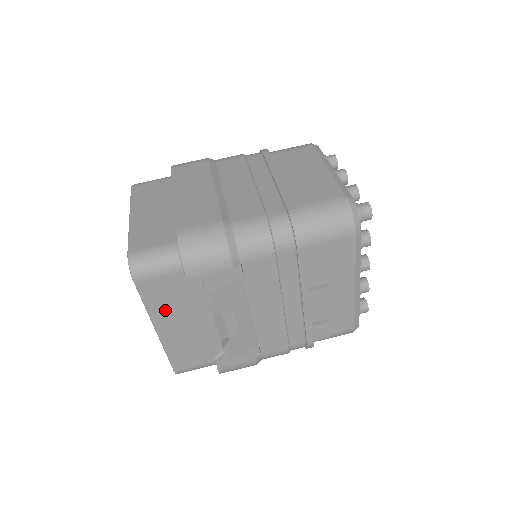
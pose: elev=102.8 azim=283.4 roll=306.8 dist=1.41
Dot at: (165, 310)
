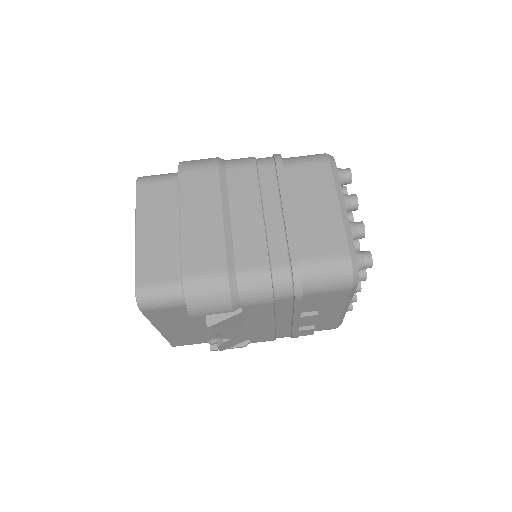
Dot at: (168, 322)
